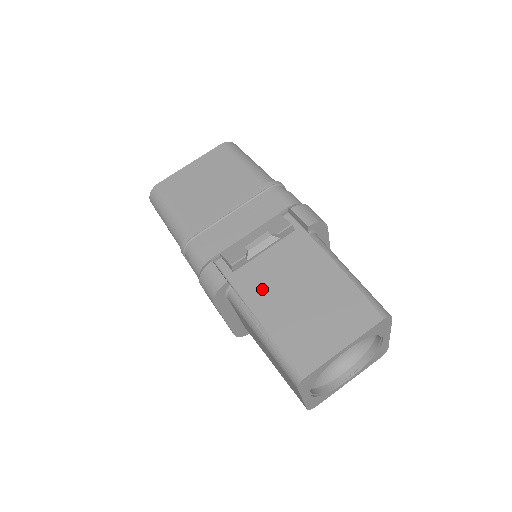
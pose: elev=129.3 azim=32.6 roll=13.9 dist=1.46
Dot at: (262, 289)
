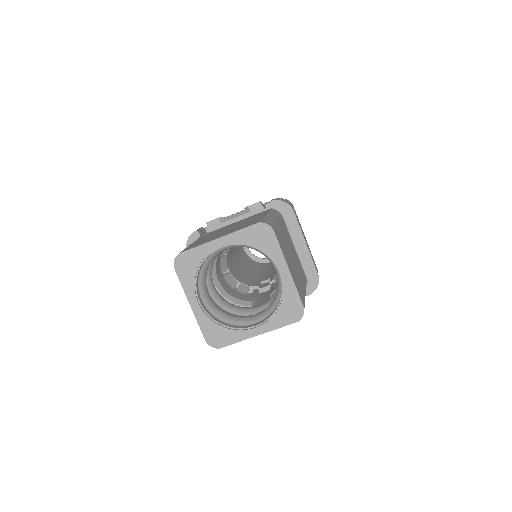
Dot at: (214, 233)
